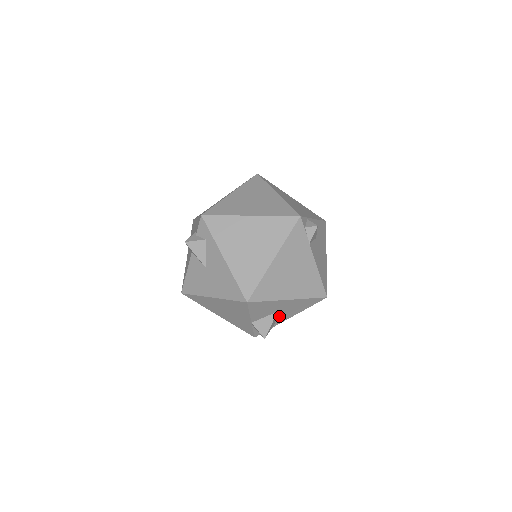
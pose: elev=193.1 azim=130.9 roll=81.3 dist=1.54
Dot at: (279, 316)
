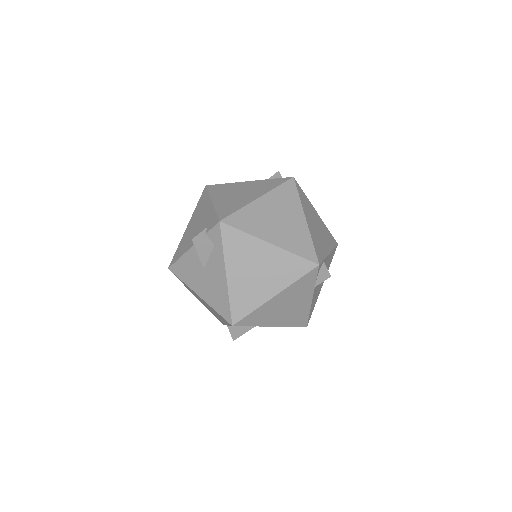
Dot at: occluded
